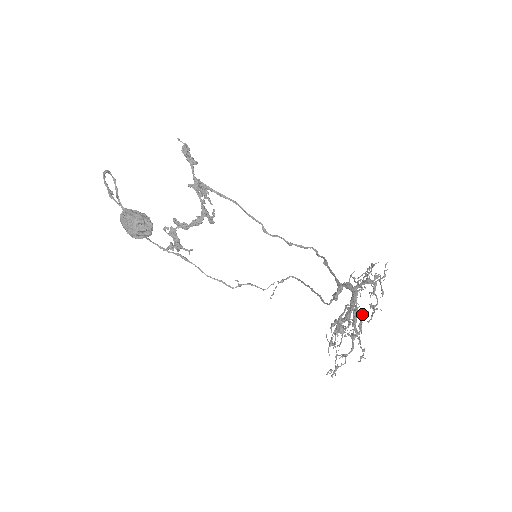
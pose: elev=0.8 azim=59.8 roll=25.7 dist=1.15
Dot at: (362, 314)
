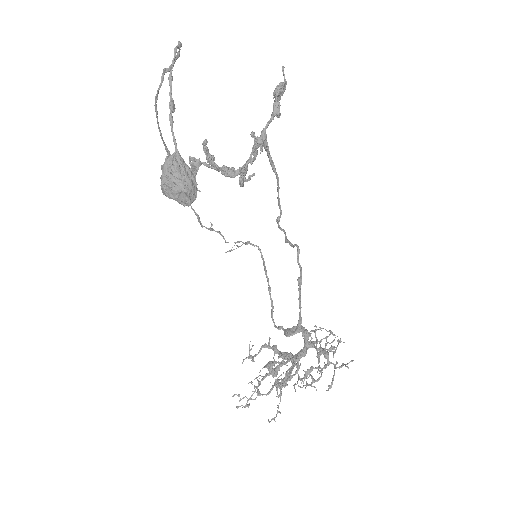
Dot at: (300, 379)
